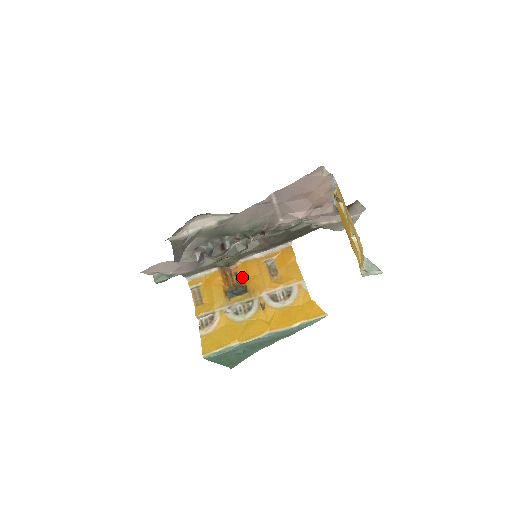
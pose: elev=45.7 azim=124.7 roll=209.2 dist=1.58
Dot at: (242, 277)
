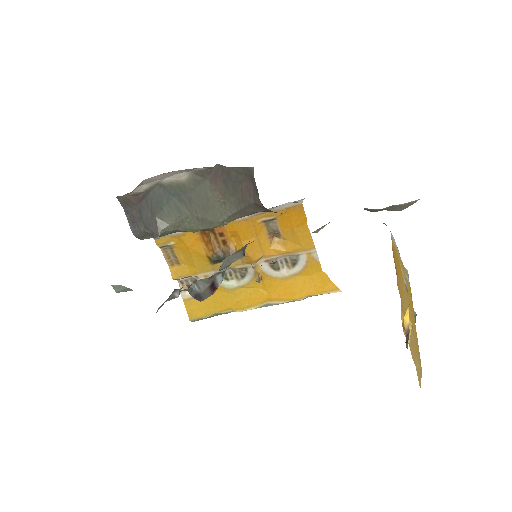
Dot at: (231, 239)
